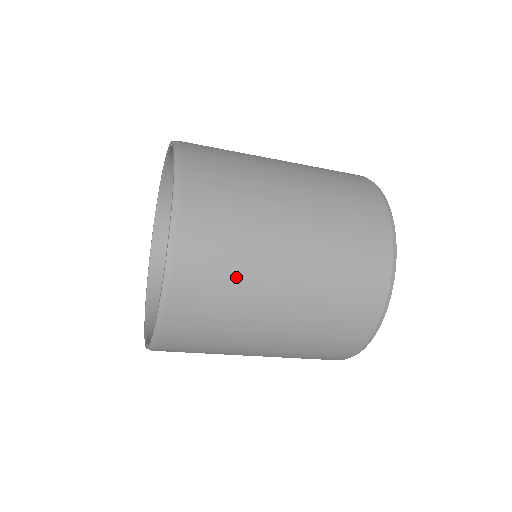
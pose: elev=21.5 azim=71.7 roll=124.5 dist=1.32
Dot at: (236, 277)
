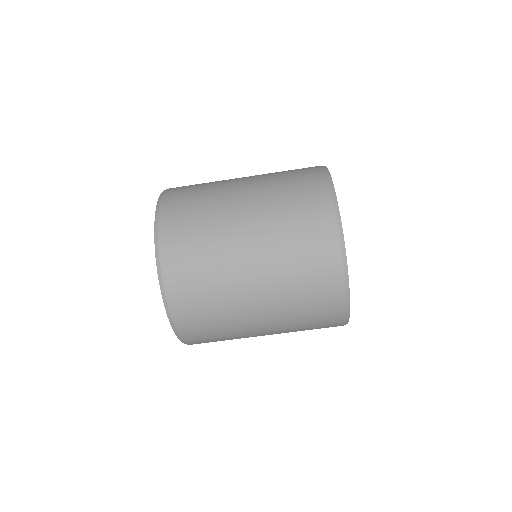
Dot at: (208, 183)
